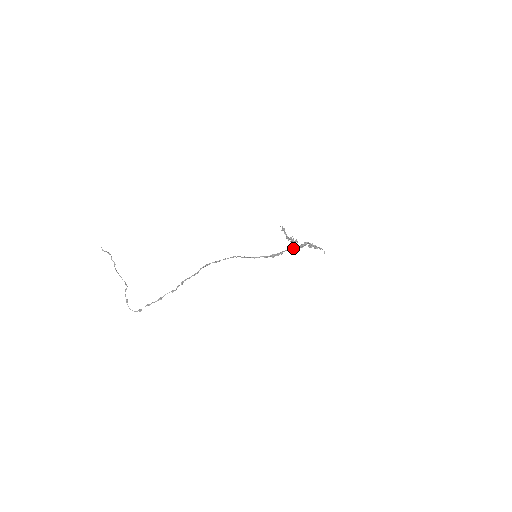
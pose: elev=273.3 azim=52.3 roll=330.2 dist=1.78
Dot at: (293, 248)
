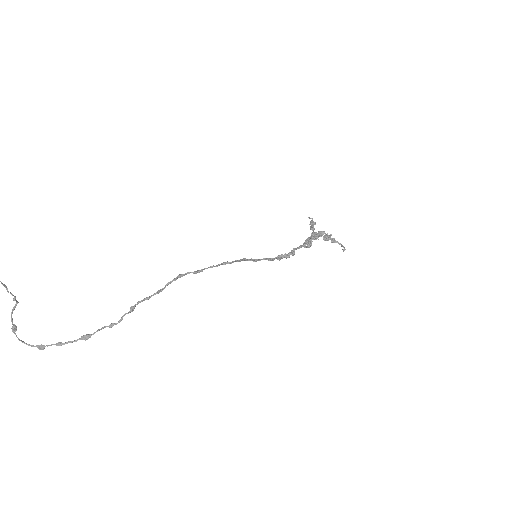
Dot at: (309, 245)
